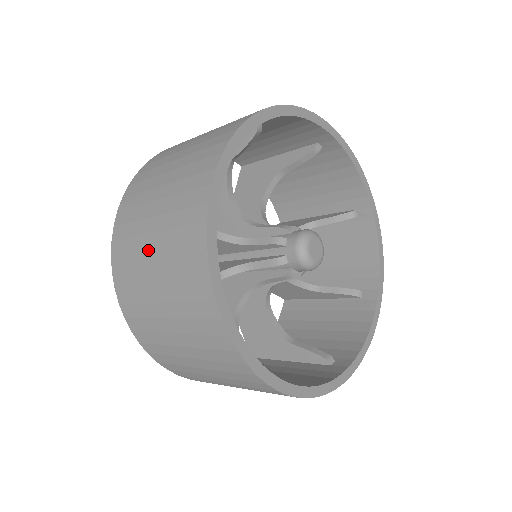
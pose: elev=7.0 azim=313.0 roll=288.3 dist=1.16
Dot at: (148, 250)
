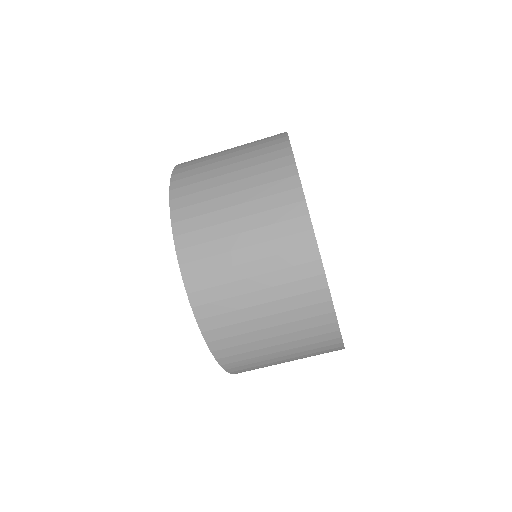
Dot at: occluded
